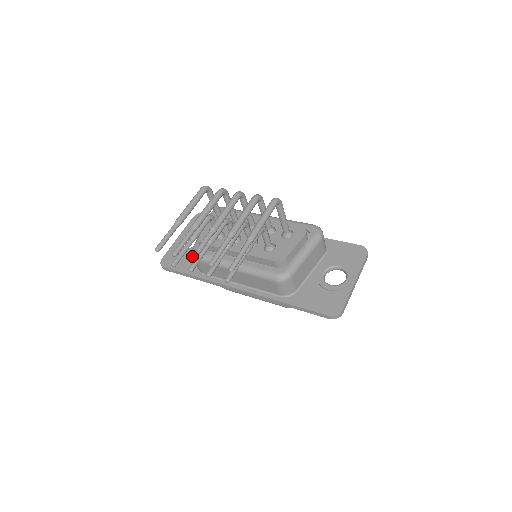
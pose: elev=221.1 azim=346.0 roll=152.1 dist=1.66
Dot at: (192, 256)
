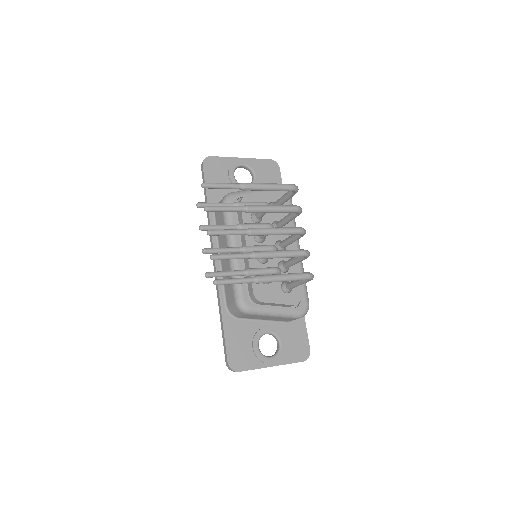
Dot at: (212, 231)
